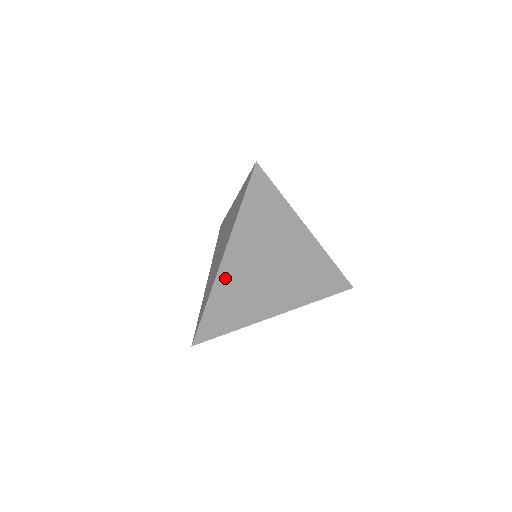
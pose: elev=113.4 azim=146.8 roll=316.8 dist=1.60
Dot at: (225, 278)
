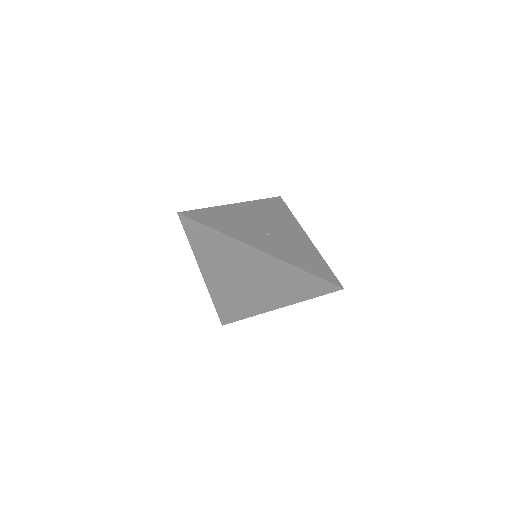
Dot at: (214, 287)
